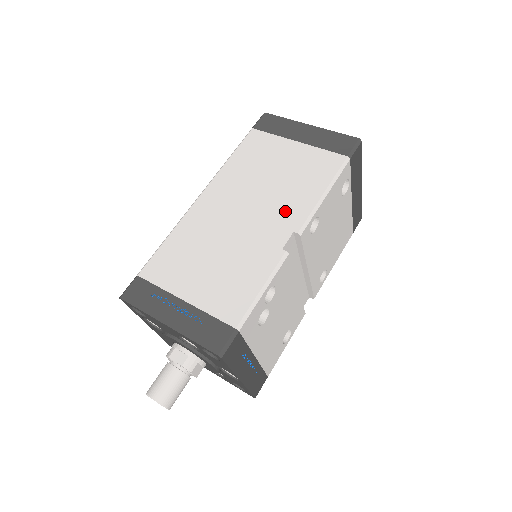
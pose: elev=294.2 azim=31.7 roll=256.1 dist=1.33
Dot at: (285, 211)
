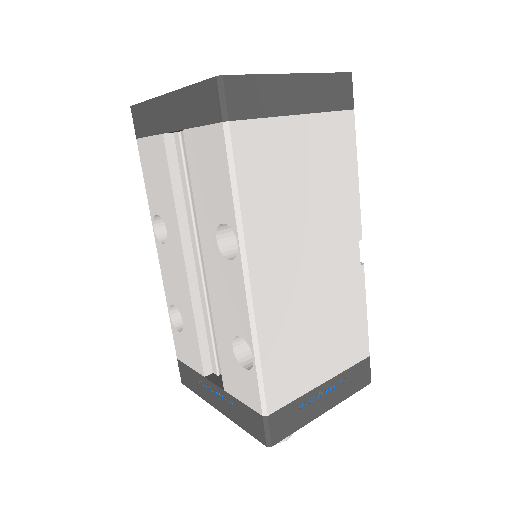
Dot at: (342, 225)
